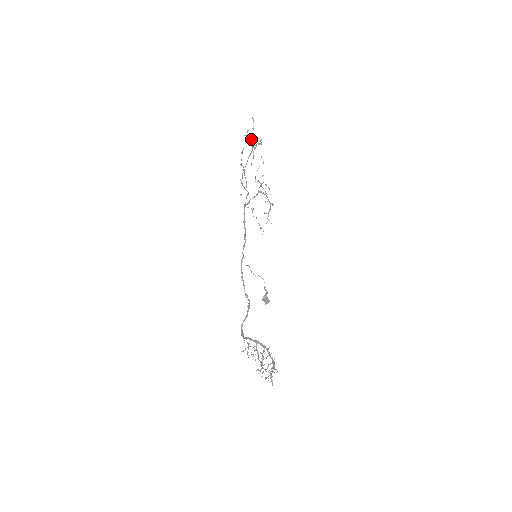
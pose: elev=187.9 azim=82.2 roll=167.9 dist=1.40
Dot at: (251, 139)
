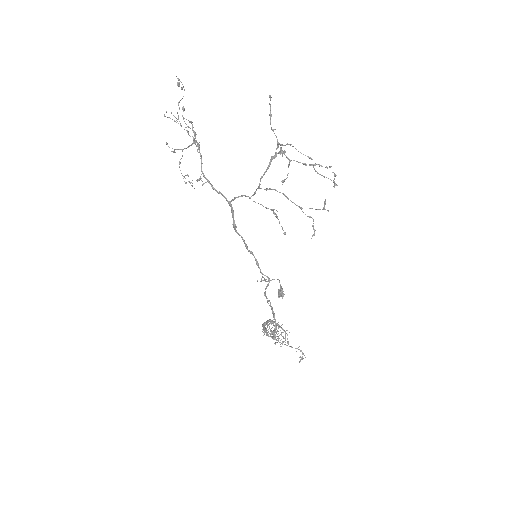
Dot at: occluded
